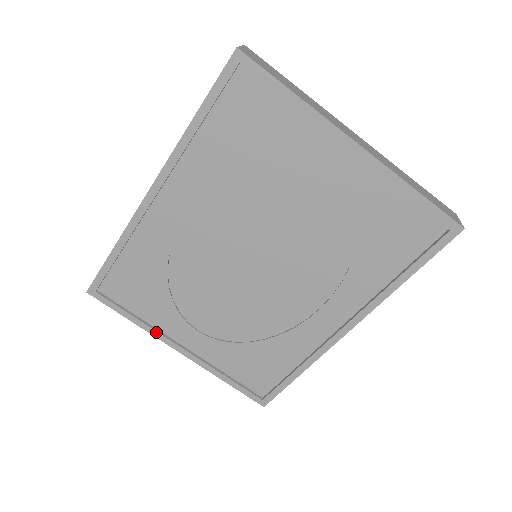
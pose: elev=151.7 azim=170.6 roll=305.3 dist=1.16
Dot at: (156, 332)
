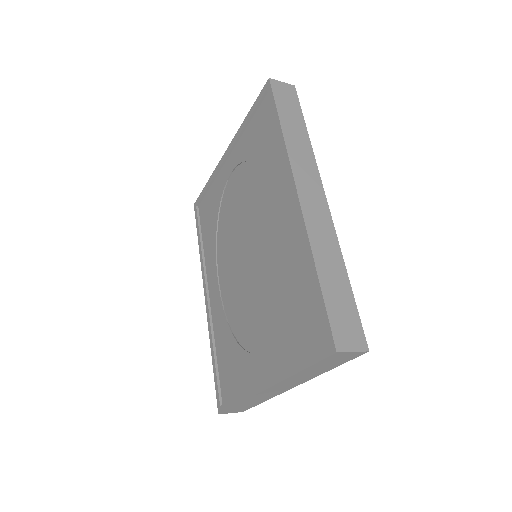
Dot at: (249, 391)
